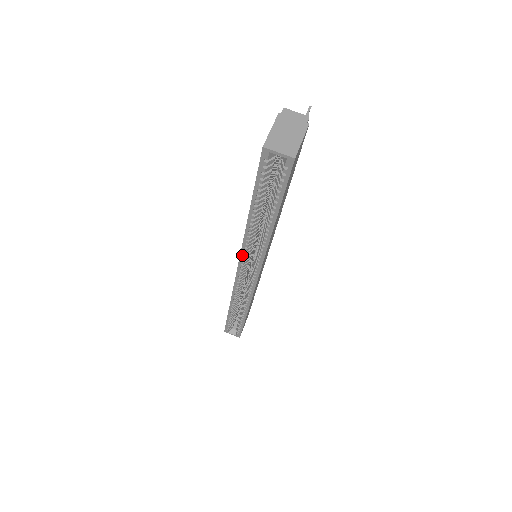
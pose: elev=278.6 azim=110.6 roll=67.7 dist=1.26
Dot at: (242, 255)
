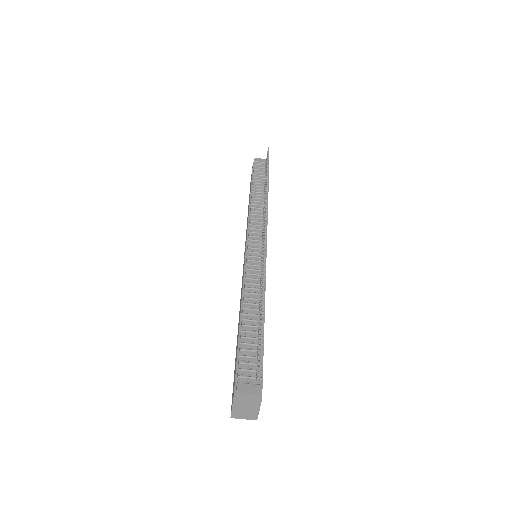
Dot at: occluded
